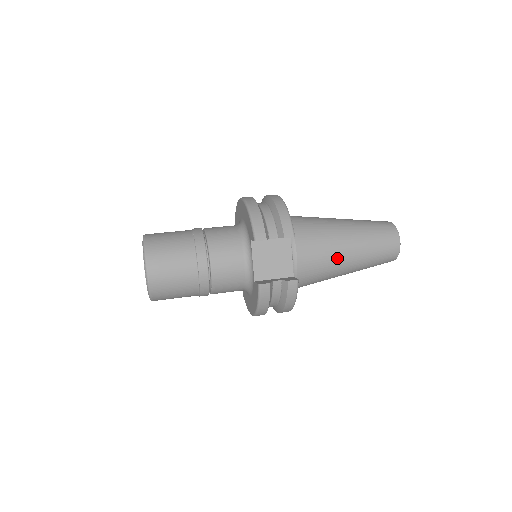
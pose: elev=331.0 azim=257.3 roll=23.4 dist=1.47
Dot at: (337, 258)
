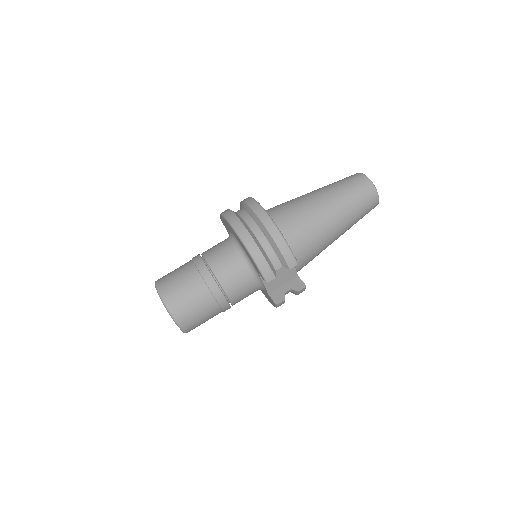
Dot at: (329, 242)
